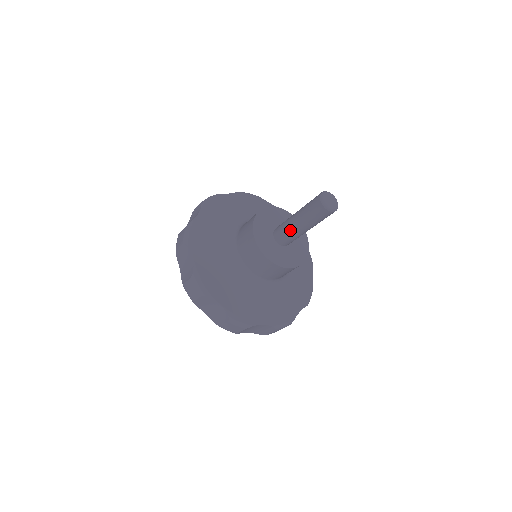
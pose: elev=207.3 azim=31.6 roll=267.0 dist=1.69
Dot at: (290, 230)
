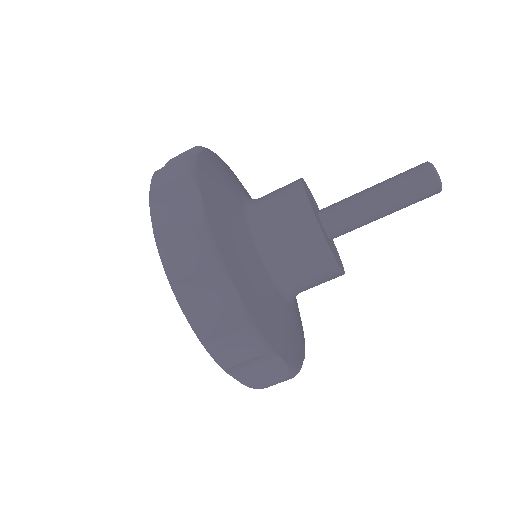
Dot at: (359, 208)
